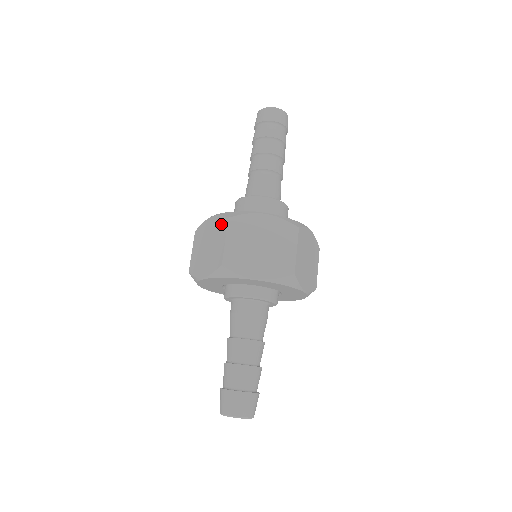
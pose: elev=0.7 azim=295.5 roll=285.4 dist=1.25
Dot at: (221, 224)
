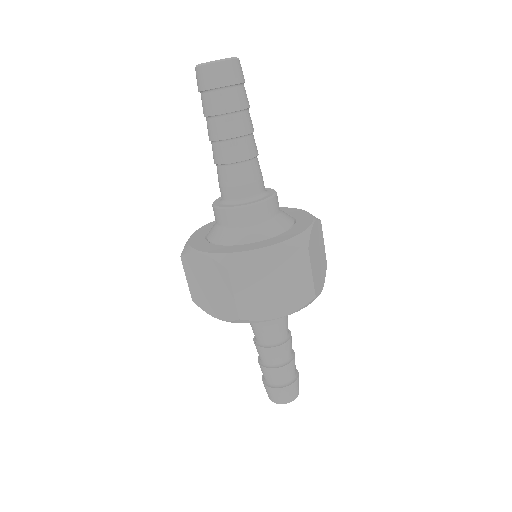
Dot at: (219, 272)
